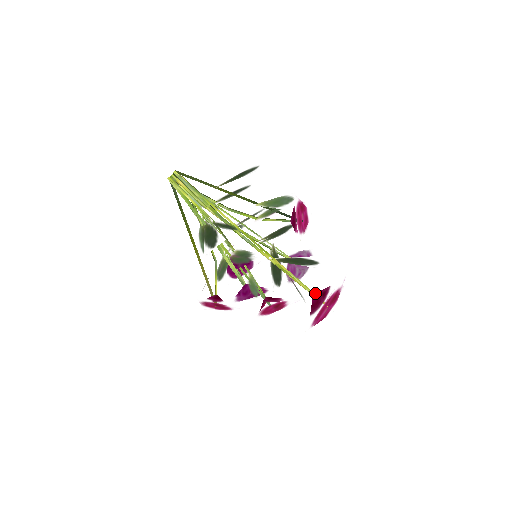
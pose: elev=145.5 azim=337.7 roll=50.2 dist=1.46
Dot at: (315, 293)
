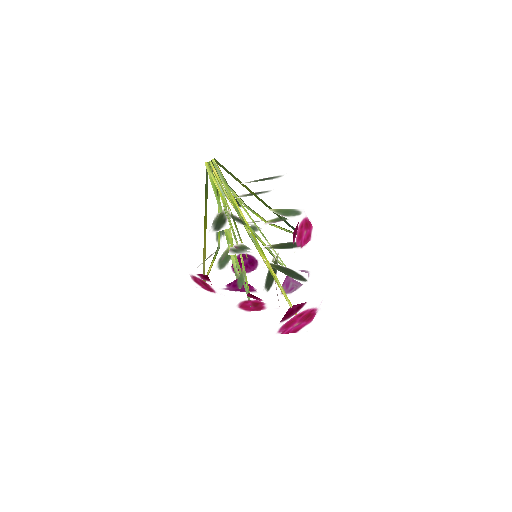
Dot at: (293, 305)
